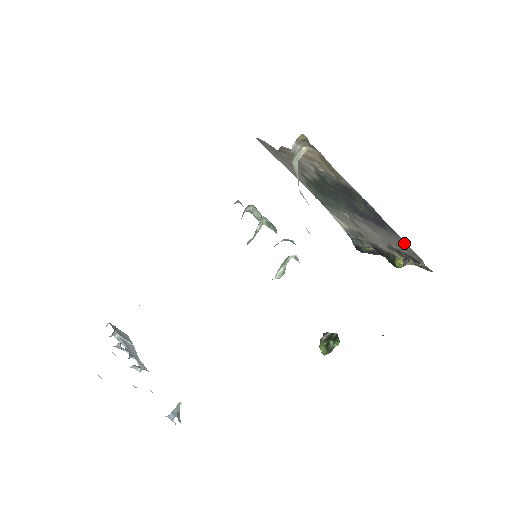
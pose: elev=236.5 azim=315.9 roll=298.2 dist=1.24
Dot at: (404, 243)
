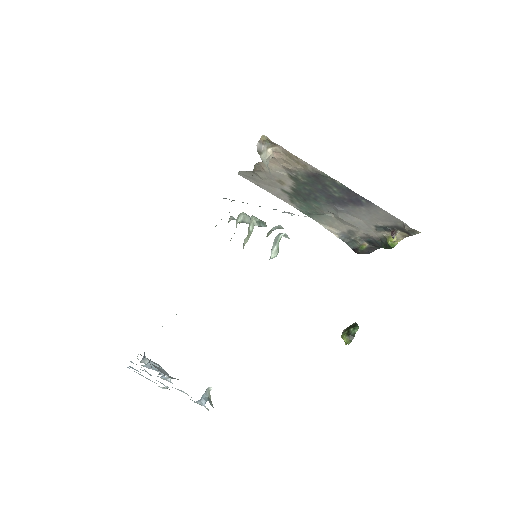
Dot at: (382, 211)
